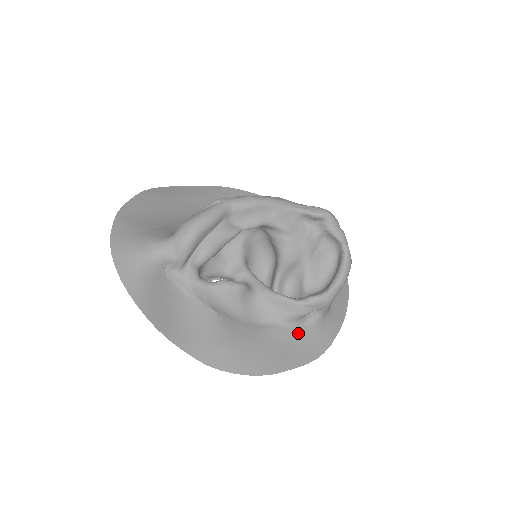
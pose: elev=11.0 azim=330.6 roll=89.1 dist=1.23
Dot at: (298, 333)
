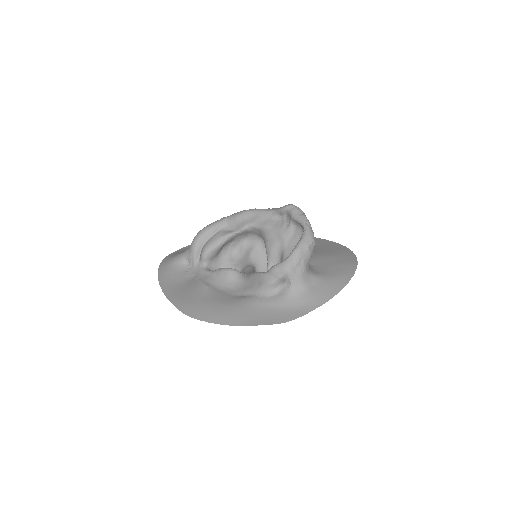
Dot at: (269, 302)
